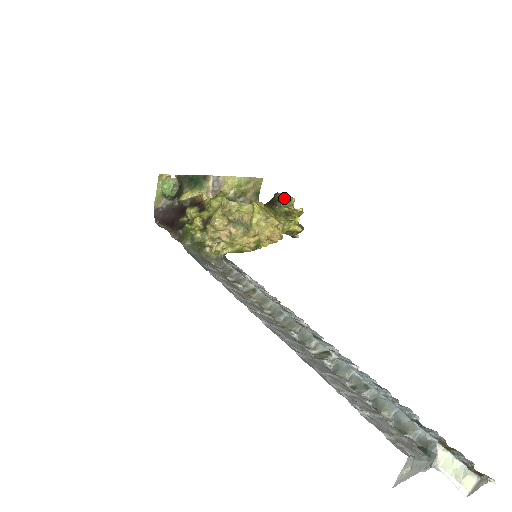
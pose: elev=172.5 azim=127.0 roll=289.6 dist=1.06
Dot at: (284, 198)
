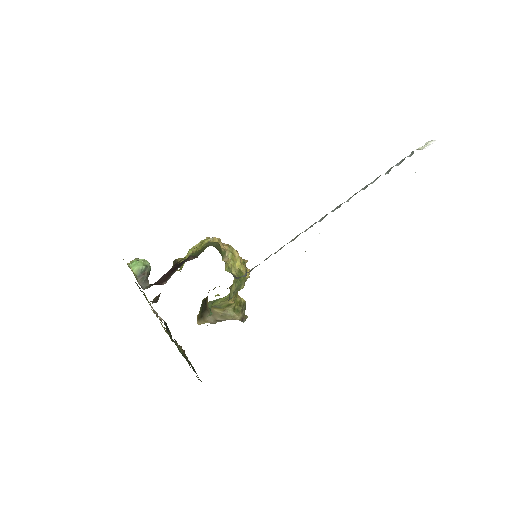
Dot at: occluded
